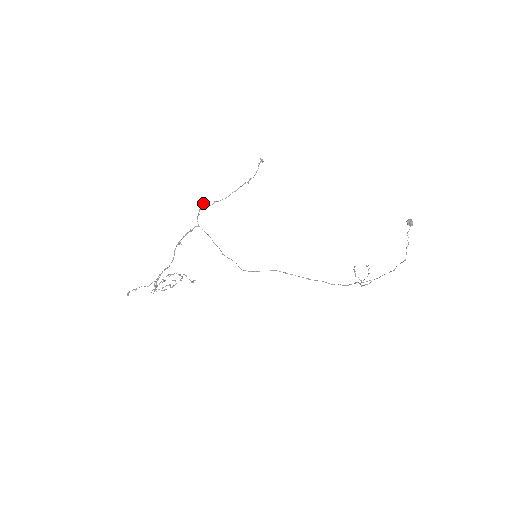
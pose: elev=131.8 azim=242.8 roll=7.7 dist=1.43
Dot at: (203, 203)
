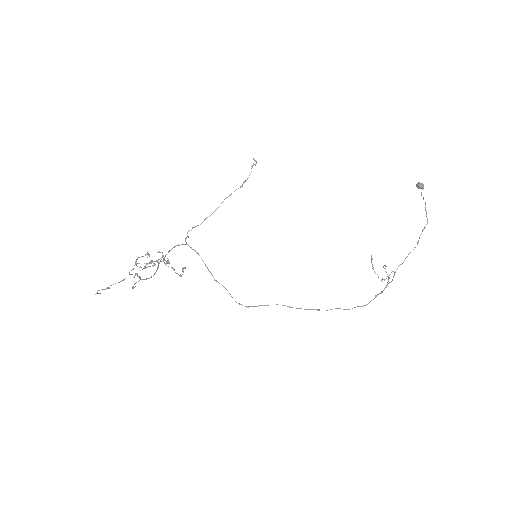
Dot at: (192, 228)
